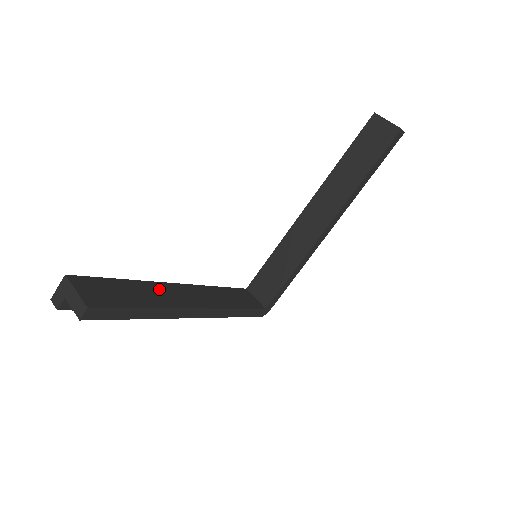
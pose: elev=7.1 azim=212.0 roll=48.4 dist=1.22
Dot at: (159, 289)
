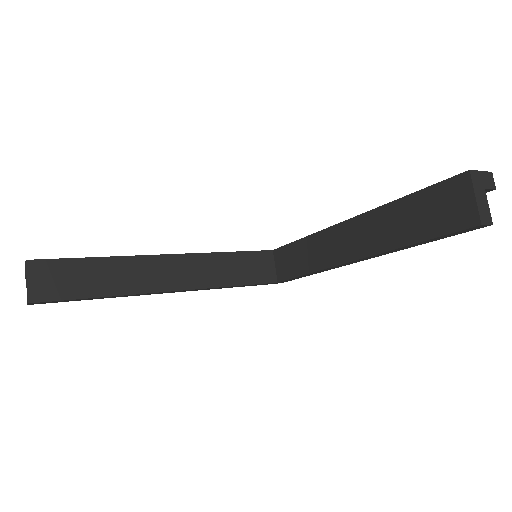
Dot at: (134, 267)
